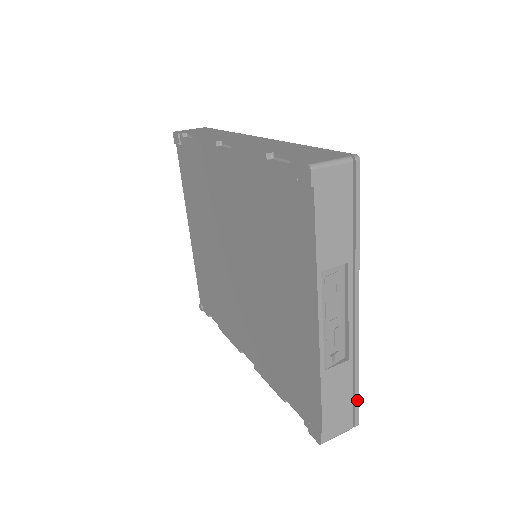
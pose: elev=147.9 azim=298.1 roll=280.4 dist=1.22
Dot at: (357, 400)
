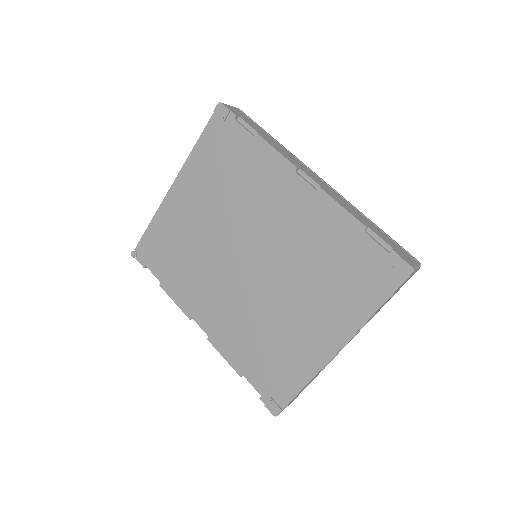
Dot at: occluded
